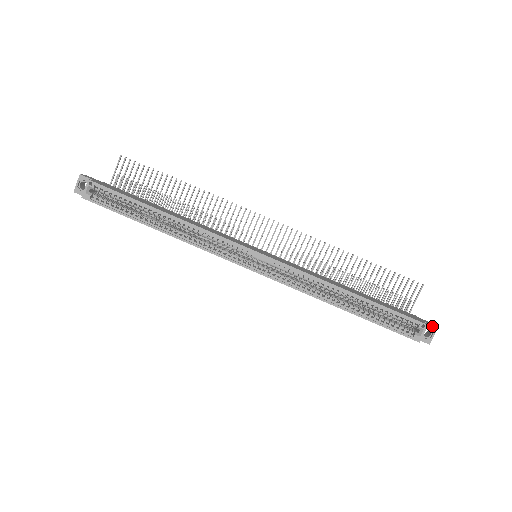
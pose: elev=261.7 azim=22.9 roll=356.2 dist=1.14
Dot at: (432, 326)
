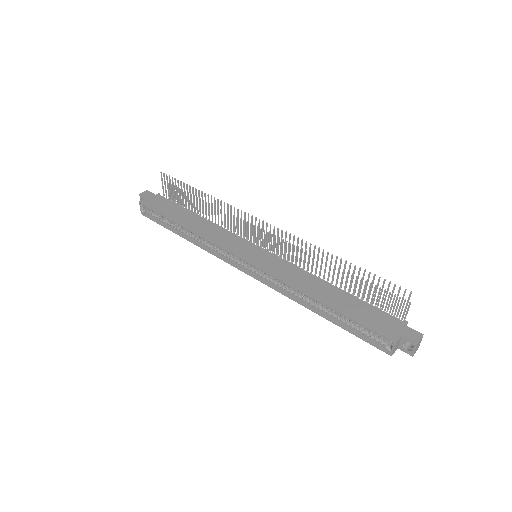
Dot at: (411, 340)
